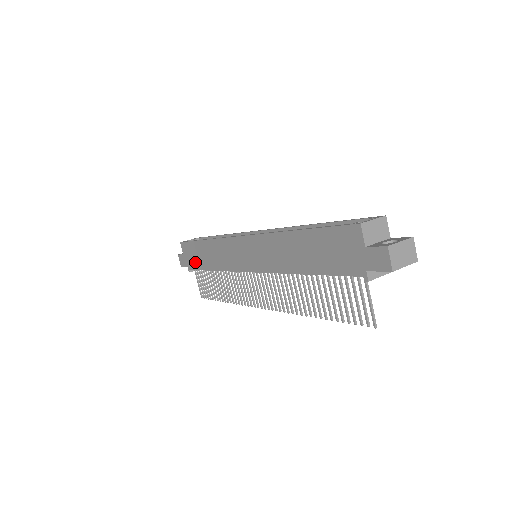
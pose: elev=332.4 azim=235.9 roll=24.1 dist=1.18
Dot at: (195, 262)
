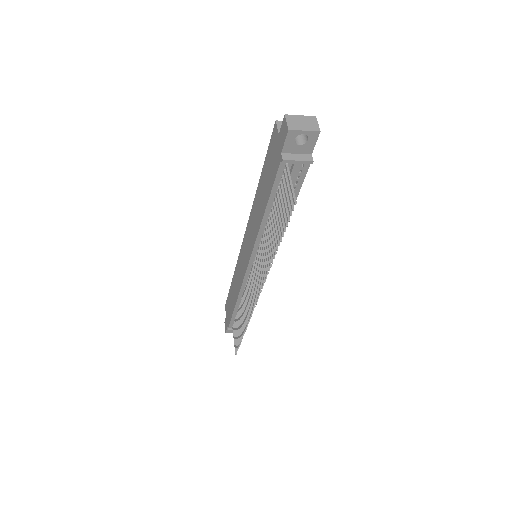
Dot at: (230, 312)
